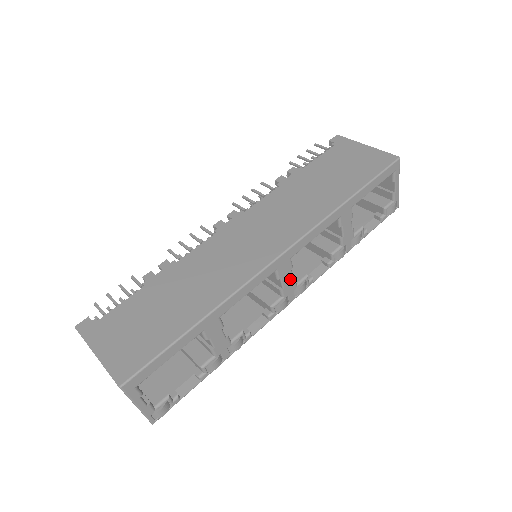
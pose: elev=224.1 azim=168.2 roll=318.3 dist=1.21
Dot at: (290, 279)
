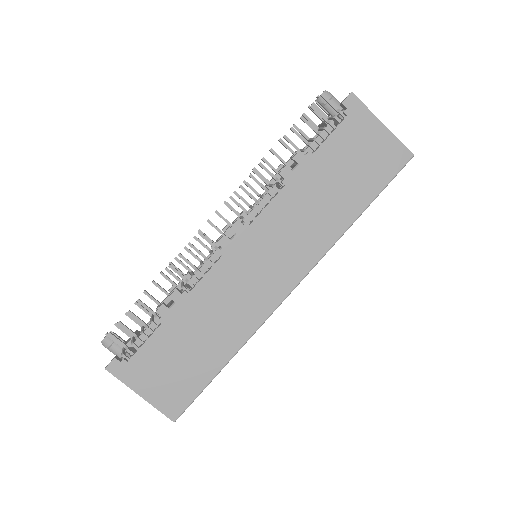
Dot at: occluded
